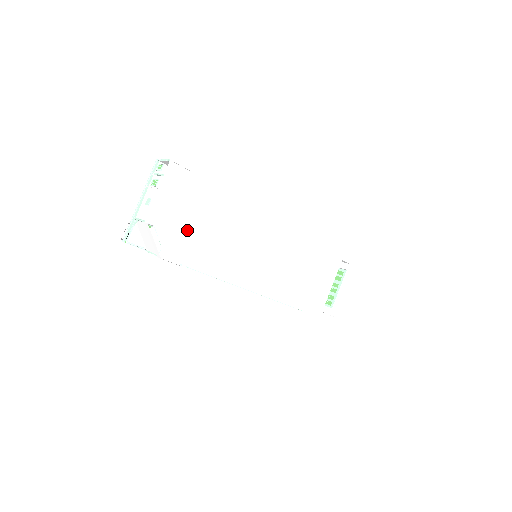
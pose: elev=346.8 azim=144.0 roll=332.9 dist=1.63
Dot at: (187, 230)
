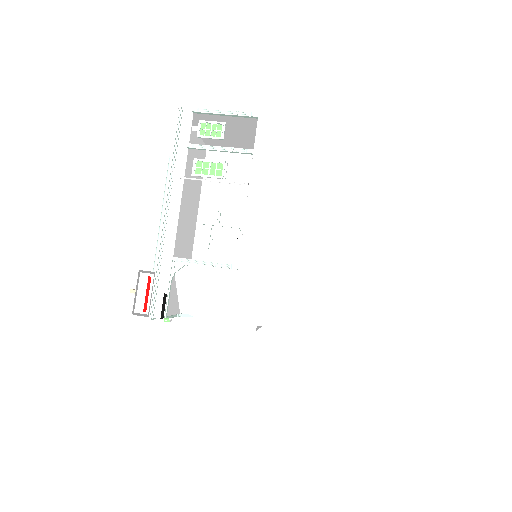
Dot at: occluded
